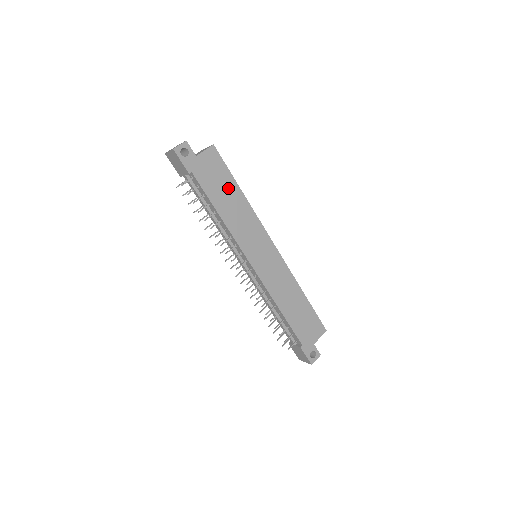
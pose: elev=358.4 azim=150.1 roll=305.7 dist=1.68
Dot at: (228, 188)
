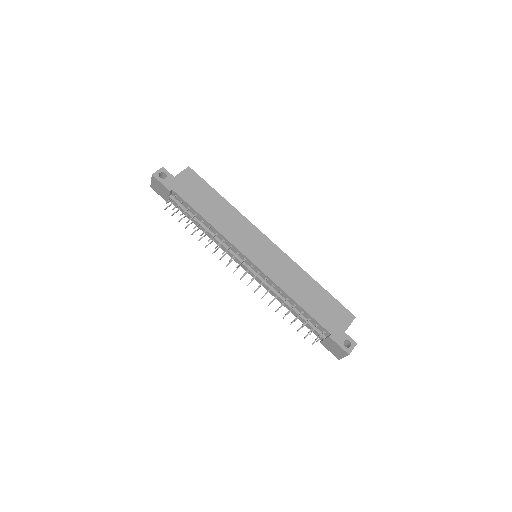
Dot at: (210, 198)
